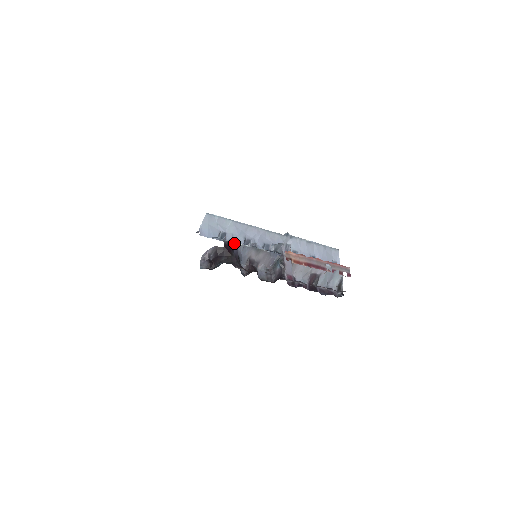
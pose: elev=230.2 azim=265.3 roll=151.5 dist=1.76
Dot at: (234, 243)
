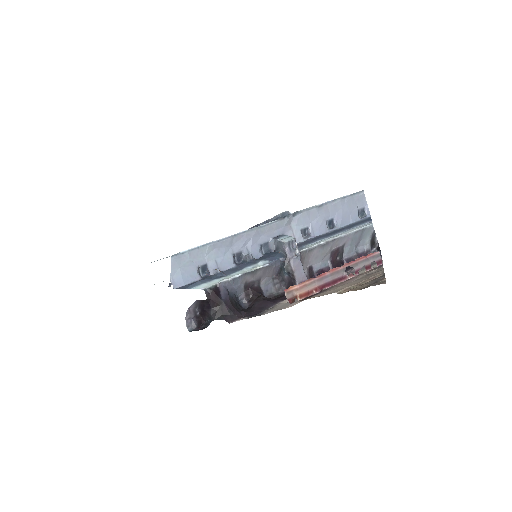
Dot at: (219, 284)
